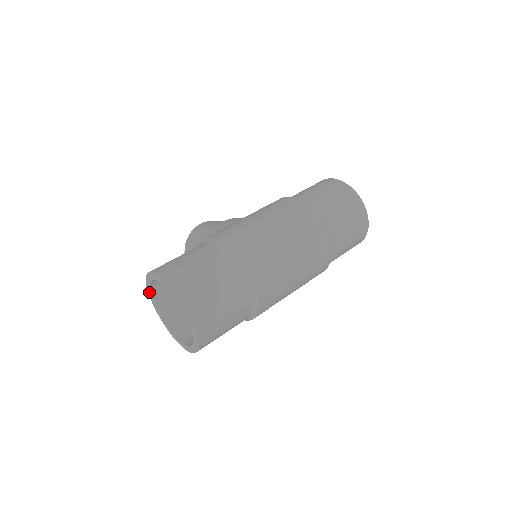
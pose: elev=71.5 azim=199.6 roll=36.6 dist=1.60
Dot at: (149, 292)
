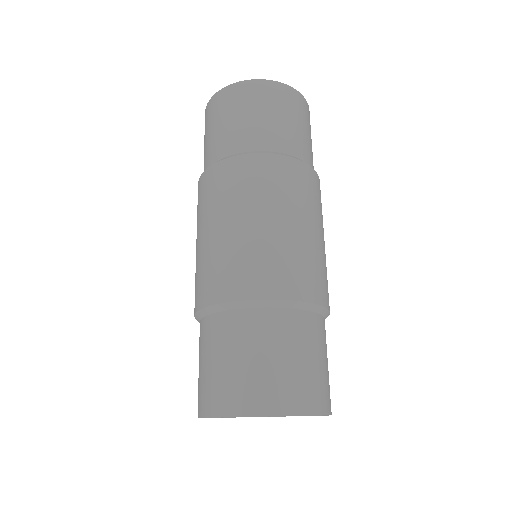
Dot at: occluded
